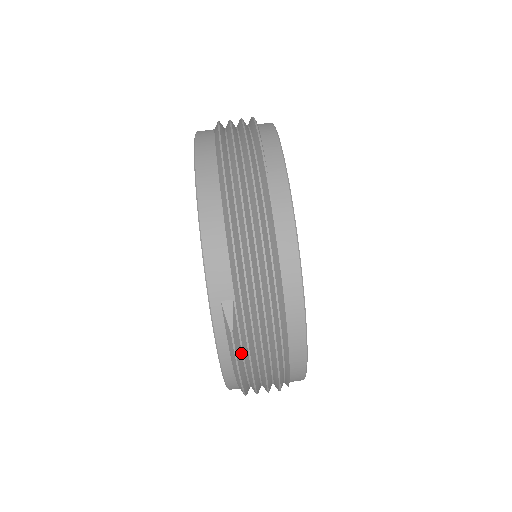
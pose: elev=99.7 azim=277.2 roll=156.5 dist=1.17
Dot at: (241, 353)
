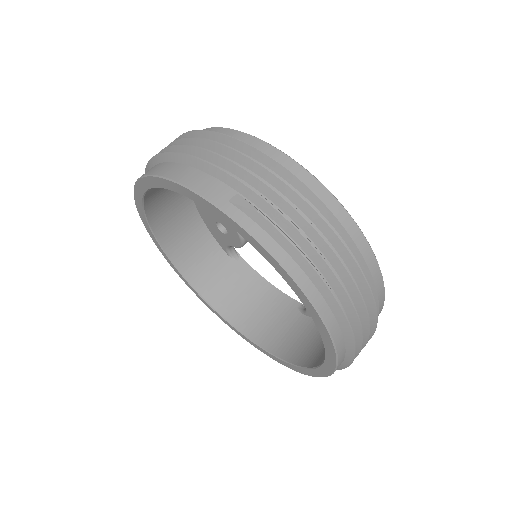
Dot at: (288, 237)
